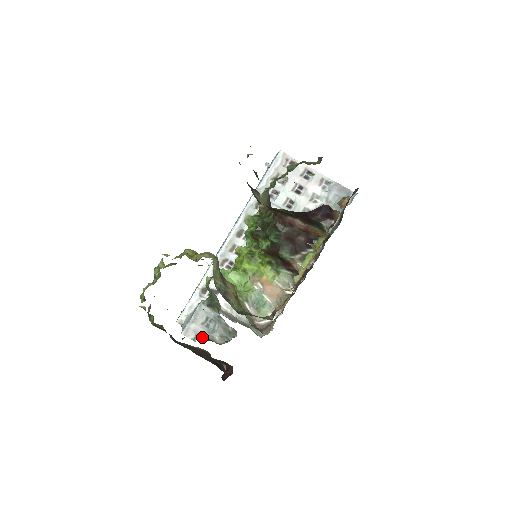
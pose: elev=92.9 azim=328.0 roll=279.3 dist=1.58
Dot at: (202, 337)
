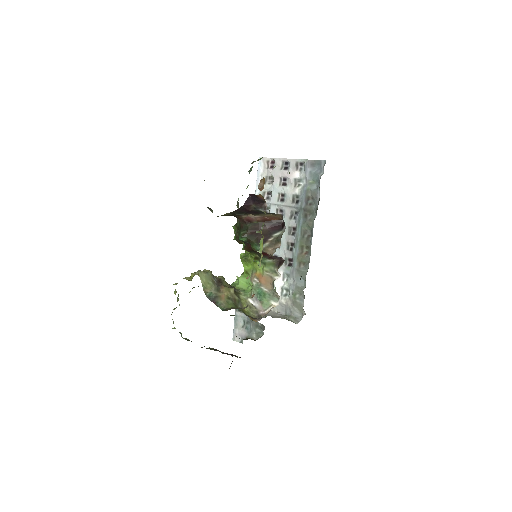
Dot at: (245, 338)
